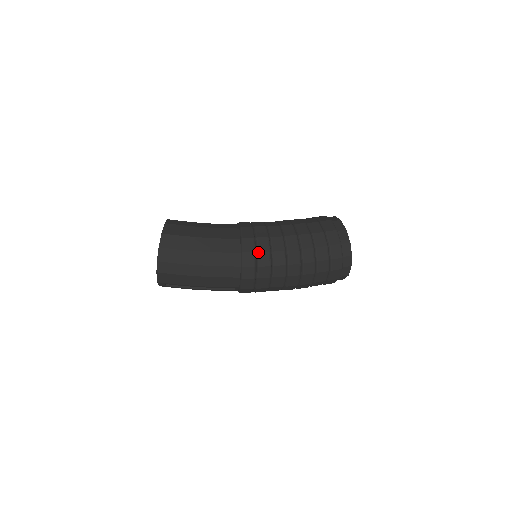
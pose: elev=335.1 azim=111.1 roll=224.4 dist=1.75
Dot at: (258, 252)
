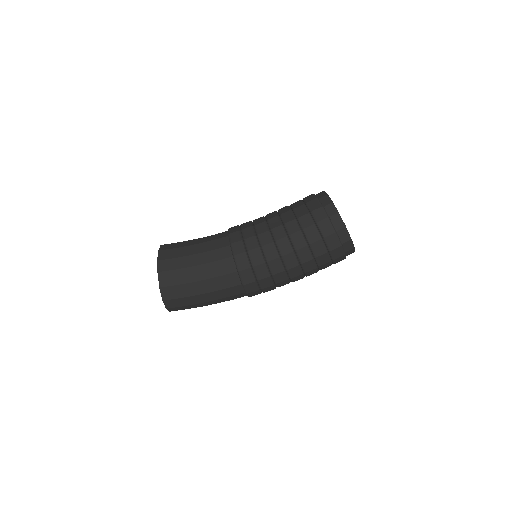
Dot at: (258, 280)
